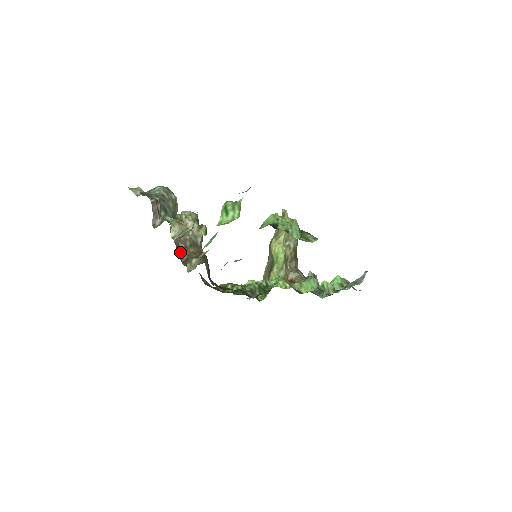
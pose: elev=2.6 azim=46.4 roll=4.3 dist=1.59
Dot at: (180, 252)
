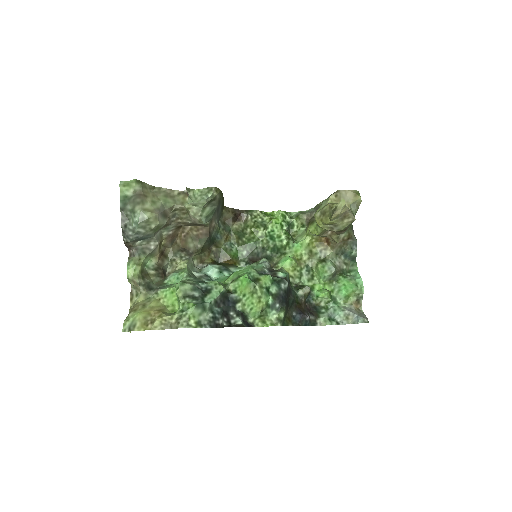
Dot at: (182, 227)
